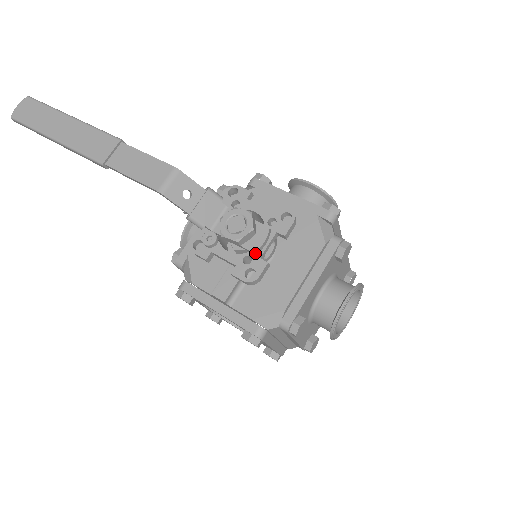
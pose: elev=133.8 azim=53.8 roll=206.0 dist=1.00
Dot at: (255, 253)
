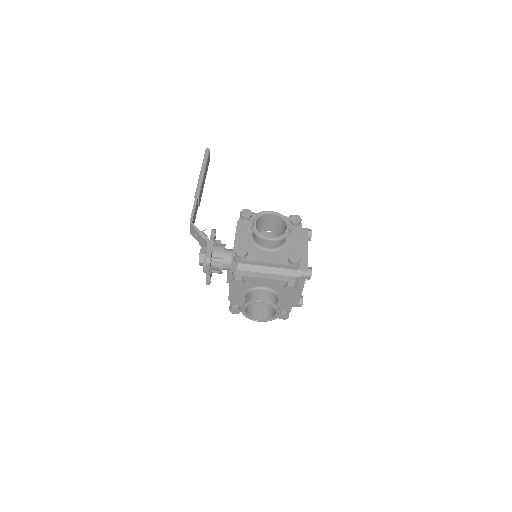
Dot at: (205, 272)
